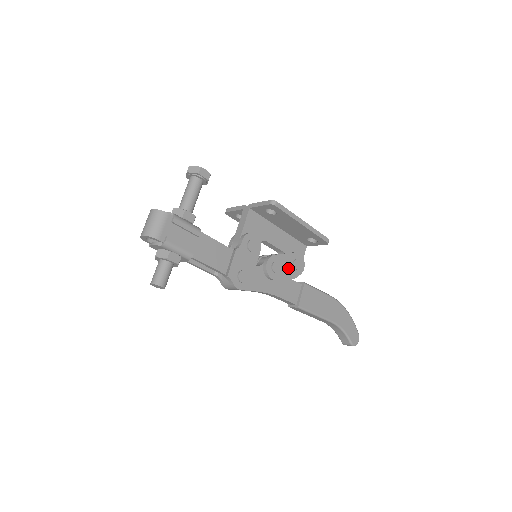
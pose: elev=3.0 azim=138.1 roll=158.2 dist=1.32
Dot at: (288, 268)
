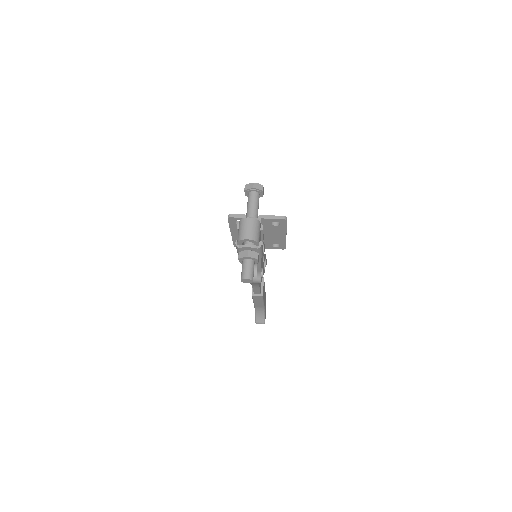
Dot at: occluded
